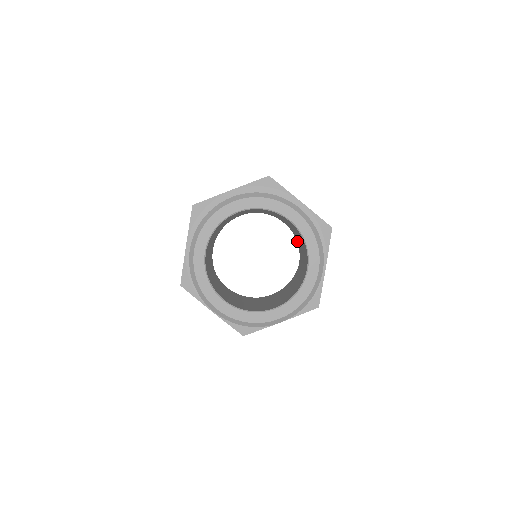
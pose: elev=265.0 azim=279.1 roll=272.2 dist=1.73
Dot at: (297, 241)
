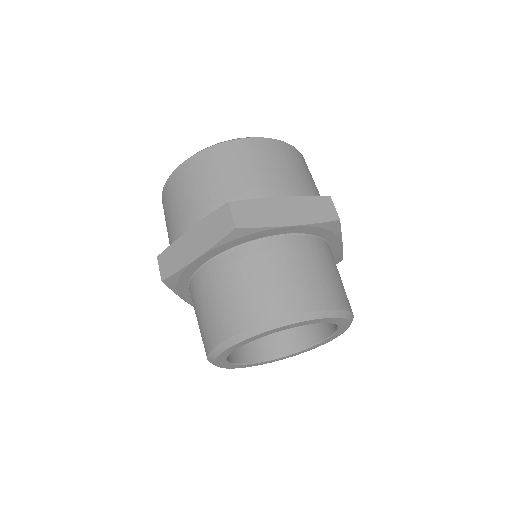
Dot at: occluded
